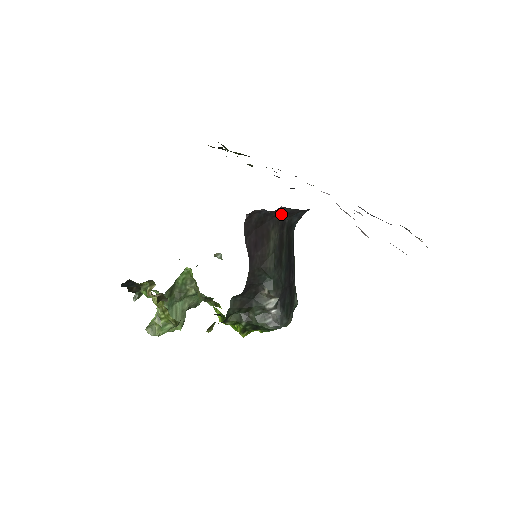
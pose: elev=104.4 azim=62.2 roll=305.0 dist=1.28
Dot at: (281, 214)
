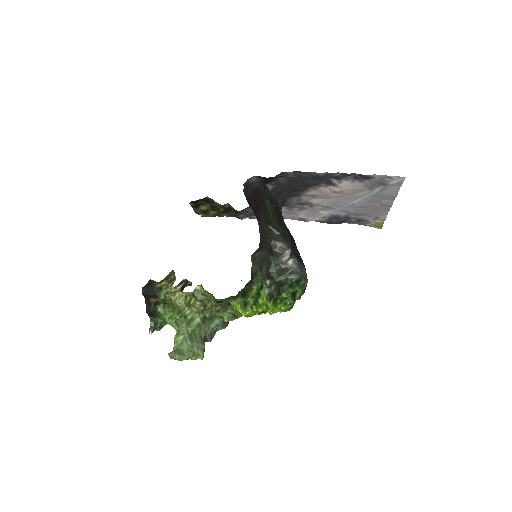
Dot at: (268, 191)
